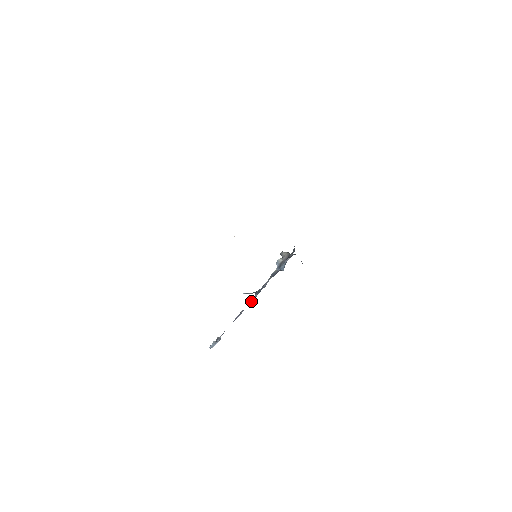
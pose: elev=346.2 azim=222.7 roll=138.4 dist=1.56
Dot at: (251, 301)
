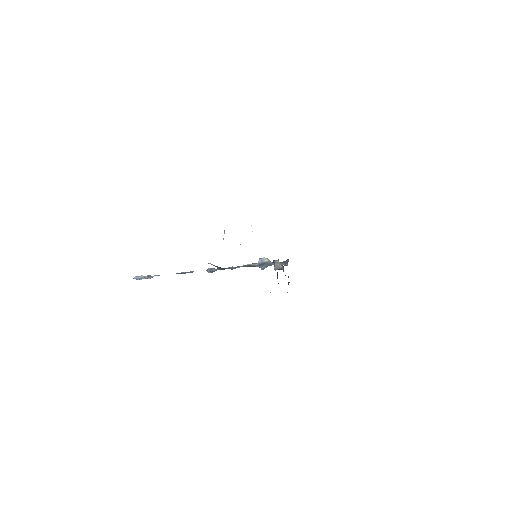
Dot at: (209, 271)
